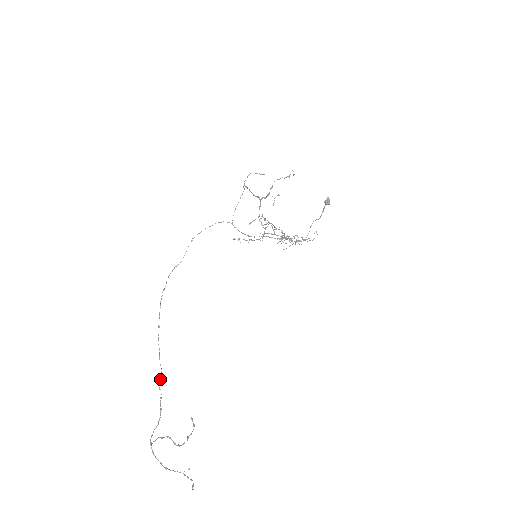
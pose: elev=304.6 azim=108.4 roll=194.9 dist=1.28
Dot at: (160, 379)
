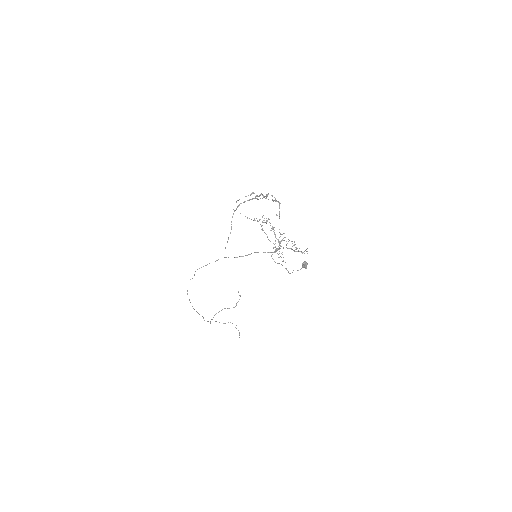
Dot at: (203, 318)
